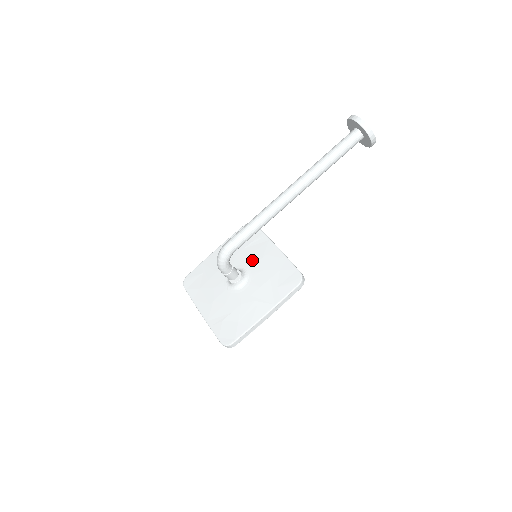
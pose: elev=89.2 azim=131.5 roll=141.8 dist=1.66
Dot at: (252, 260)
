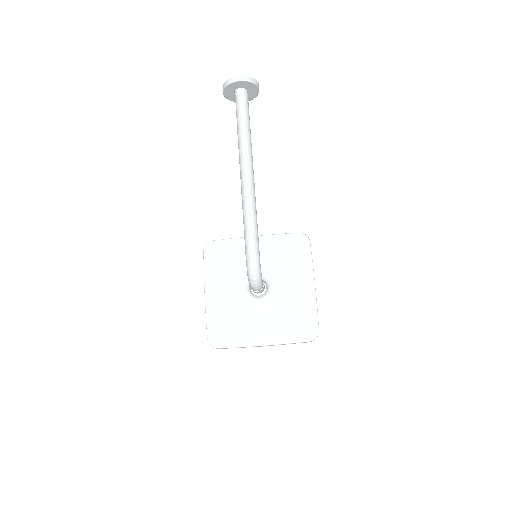
Dot at: occluded
